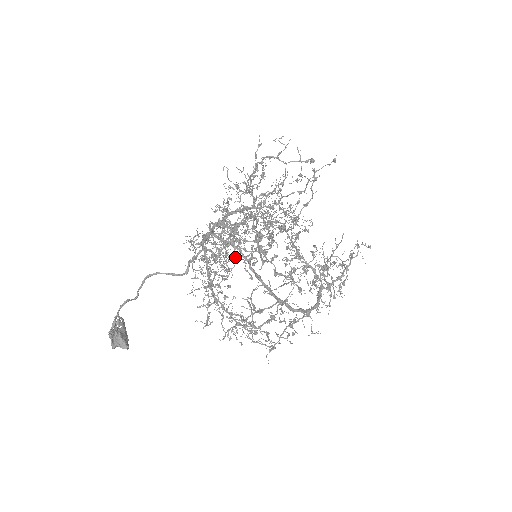
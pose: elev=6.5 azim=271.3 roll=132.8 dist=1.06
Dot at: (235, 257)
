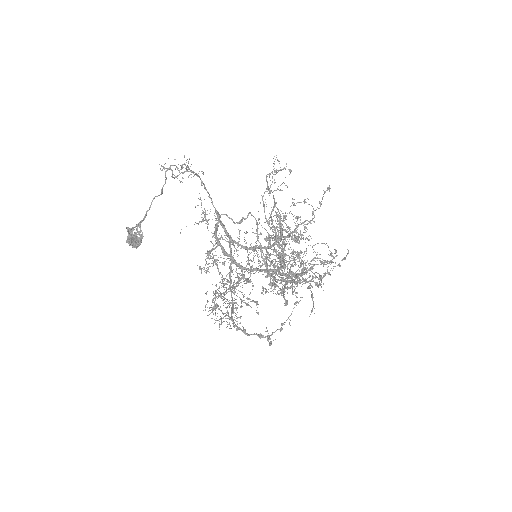
Dot at: occluded
